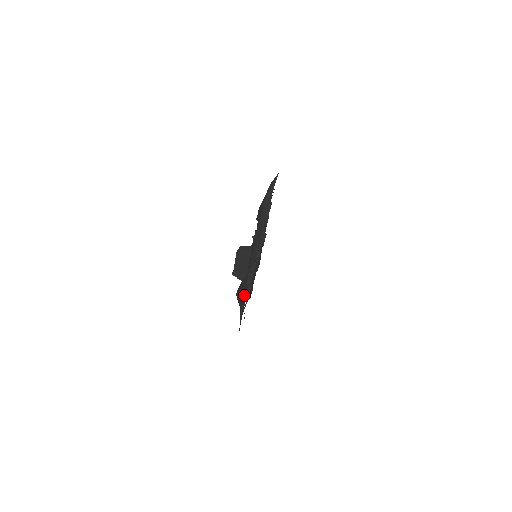
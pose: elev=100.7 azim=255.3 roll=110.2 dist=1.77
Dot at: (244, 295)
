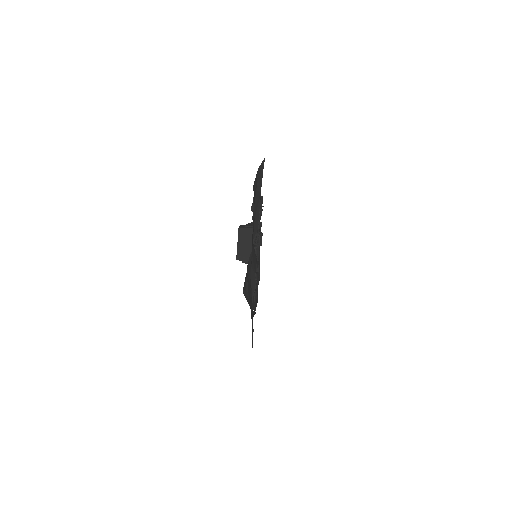
Dot at: (252, 271)
